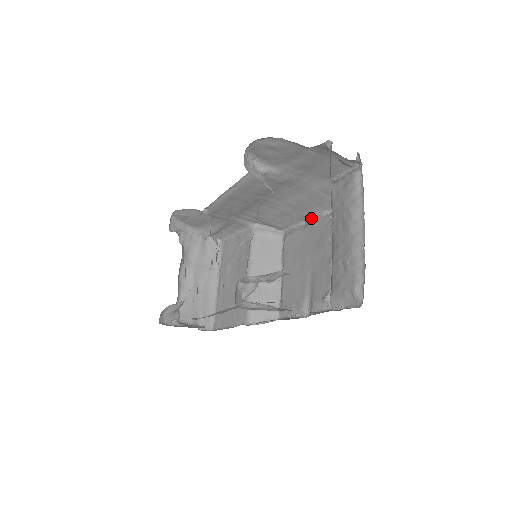
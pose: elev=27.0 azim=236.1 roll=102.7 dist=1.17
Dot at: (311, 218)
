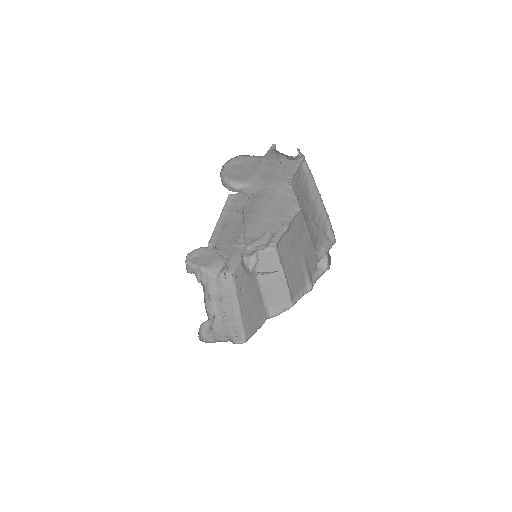
Dot at: (290, 221)
